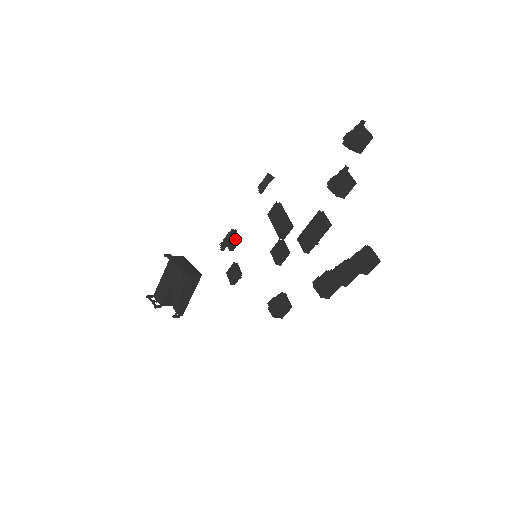
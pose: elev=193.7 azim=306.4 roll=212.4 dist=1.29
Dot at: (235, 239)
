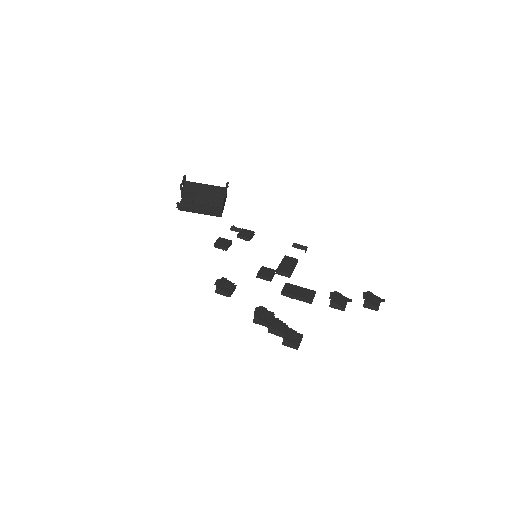
Dot at: (250, 236)
